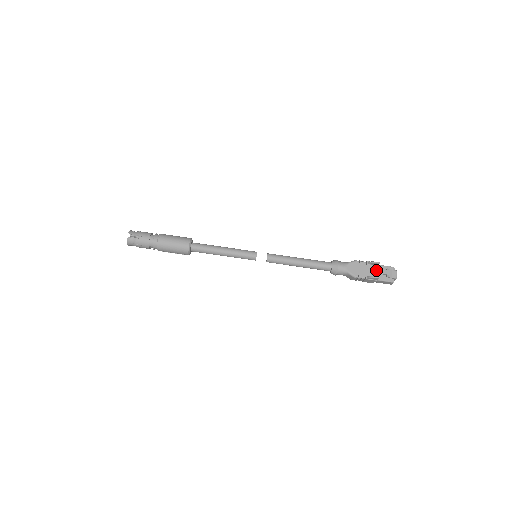
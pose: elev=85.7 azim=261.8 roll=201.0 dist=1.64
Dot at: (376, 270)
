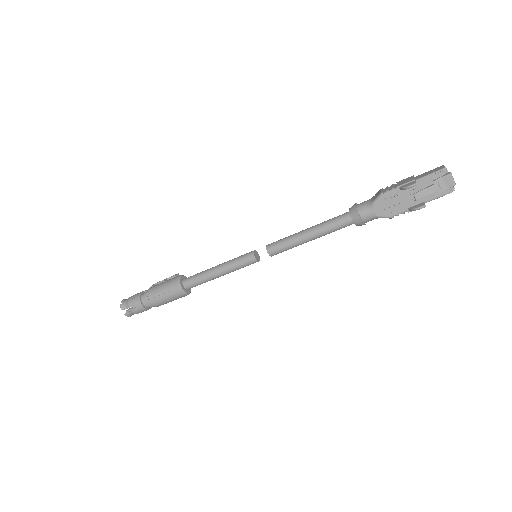
Dot at: (417, 196)
